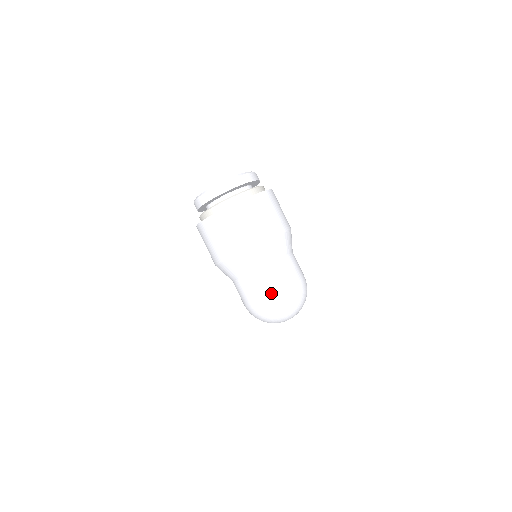
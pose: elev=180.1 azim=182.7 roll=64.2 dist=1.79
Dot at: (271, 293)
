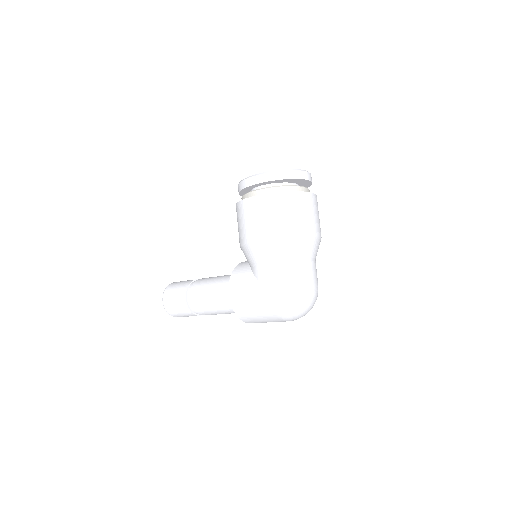
Dot at: (311, 284)
